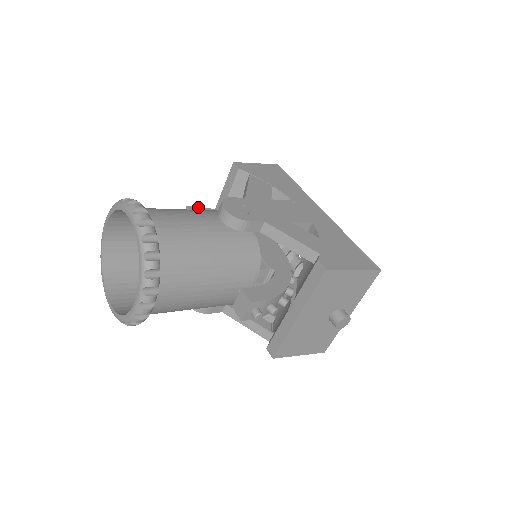
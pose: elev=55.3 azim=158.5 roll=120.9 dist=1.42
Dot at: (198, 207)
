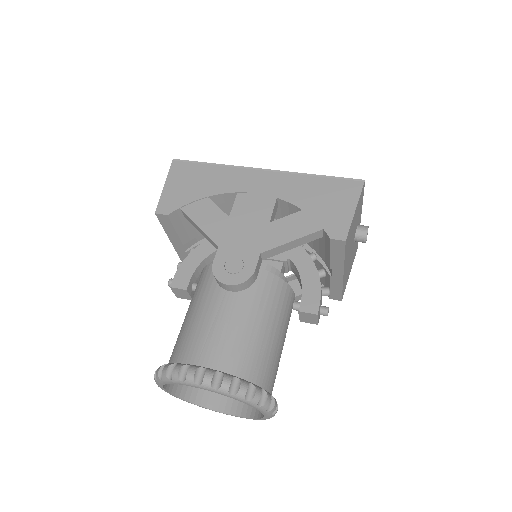
Dot at: (175, 275)
